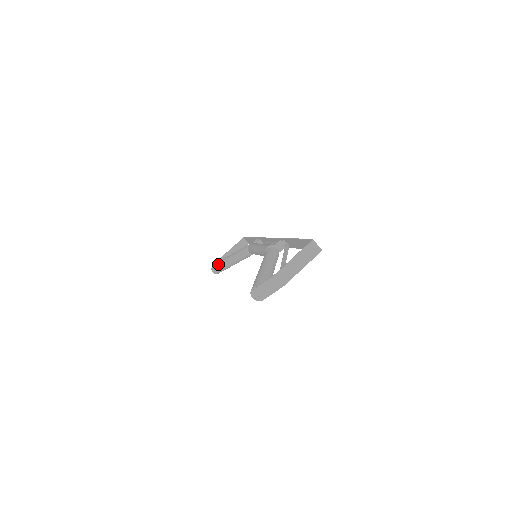
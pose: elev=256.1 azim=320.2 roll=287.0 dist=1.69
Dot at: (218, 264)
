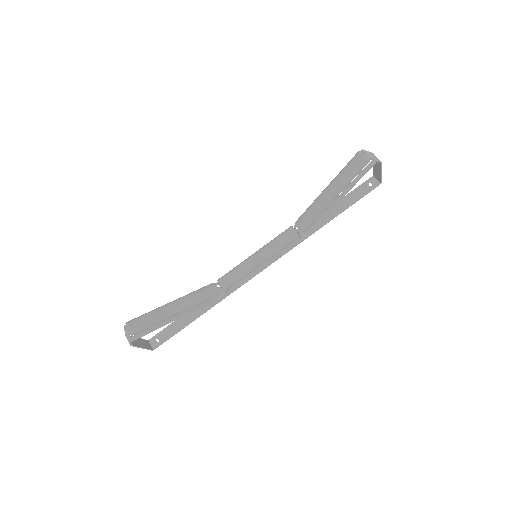
Dot at: occluded
